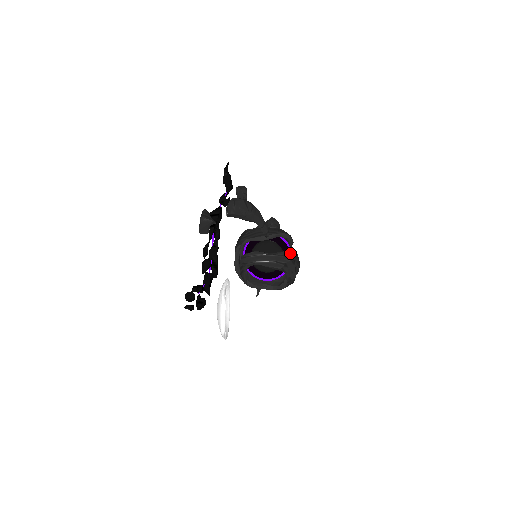
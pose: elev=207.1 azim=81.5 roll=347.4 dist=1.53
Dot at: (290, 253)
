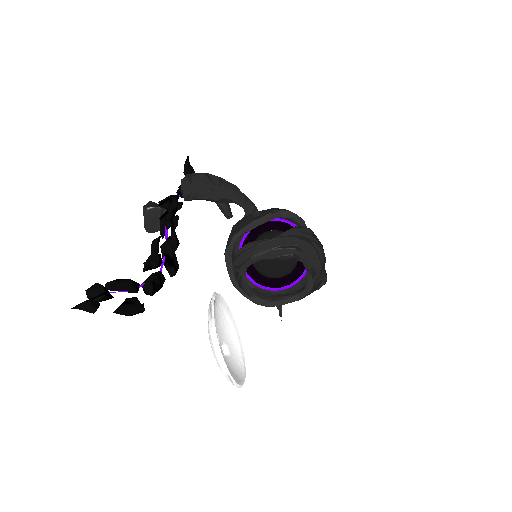
Dot at: (299, 230)
